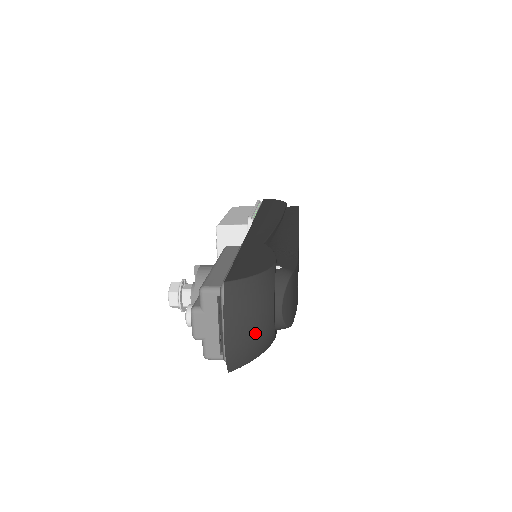
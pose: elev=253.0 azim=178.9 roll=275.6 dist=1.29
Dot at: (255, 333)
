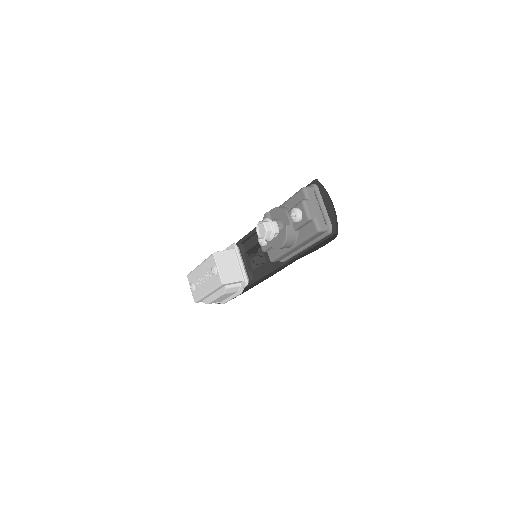
Dot at: occluded
